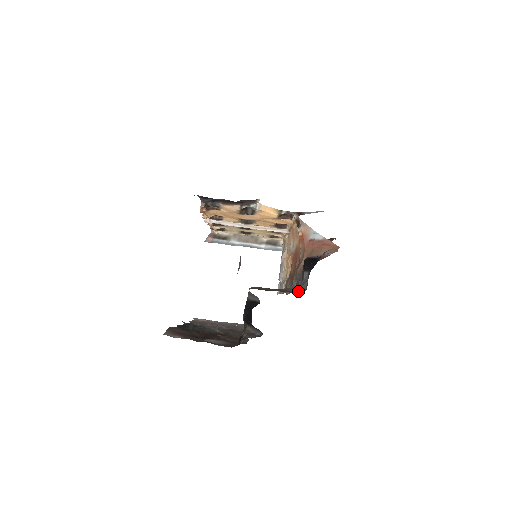
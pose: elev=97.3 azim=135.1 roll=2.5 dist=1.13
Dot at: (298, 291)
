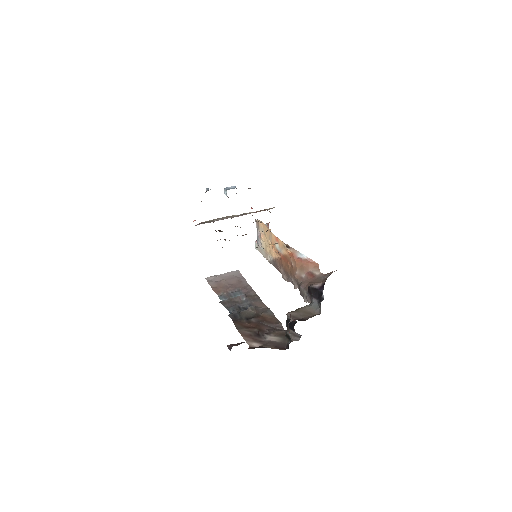
Dot at: (315, 314)
